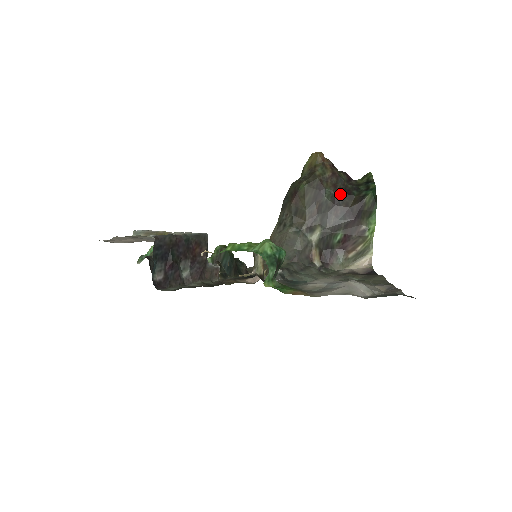
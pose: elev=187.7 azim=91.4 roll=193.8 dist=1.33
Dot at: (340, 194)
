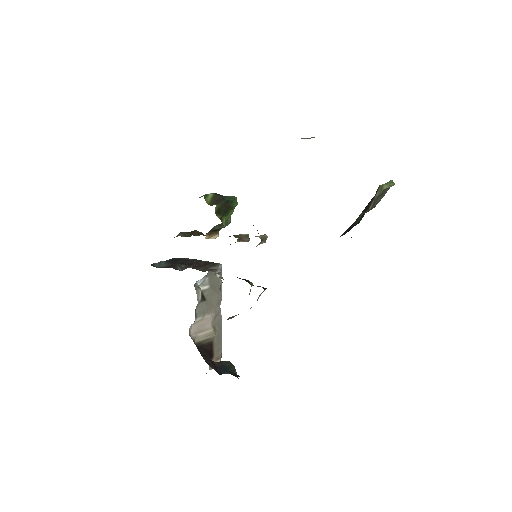
Dot at: occluded
